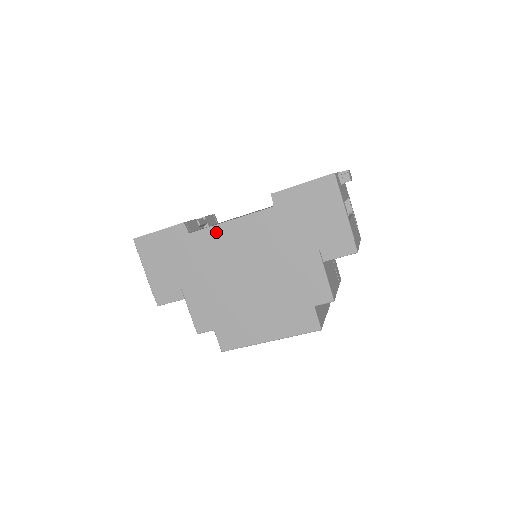
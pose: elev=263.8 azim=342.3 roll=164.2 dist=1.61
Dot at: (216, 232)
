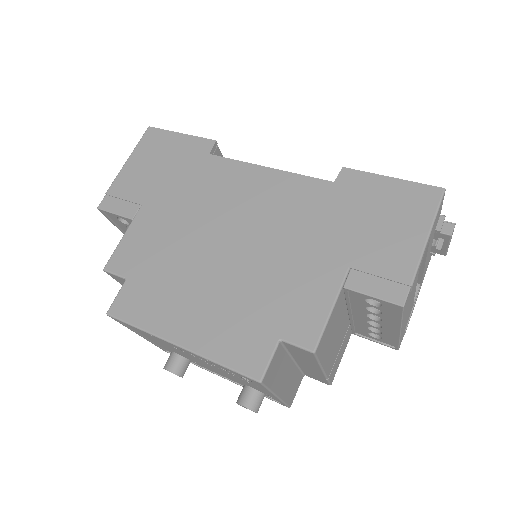
Dot at: (241, 170)
